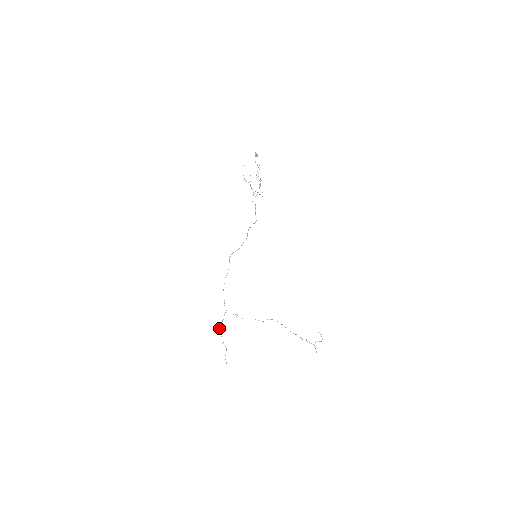
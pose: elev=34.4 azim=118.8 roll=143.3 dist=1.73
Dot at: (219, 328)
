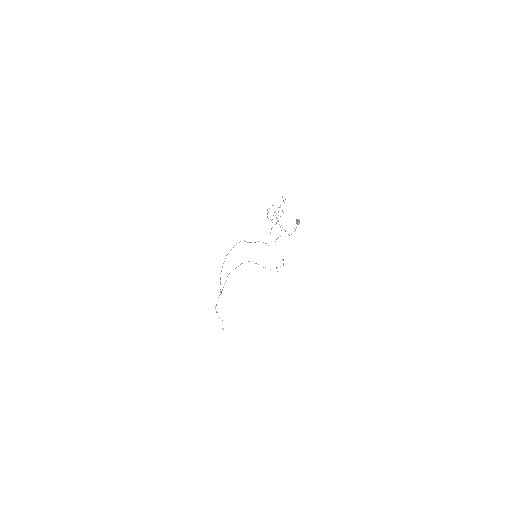
Dot at: occluded
